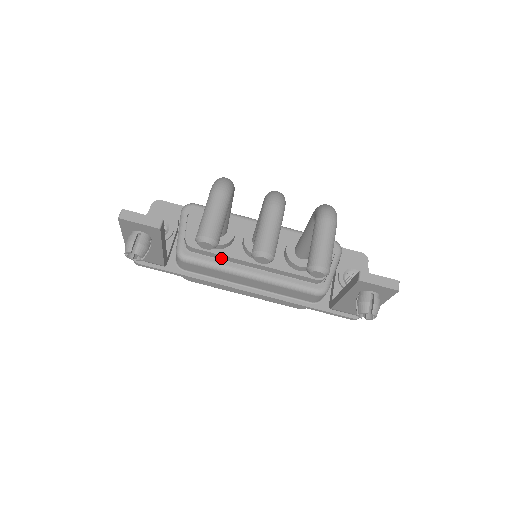
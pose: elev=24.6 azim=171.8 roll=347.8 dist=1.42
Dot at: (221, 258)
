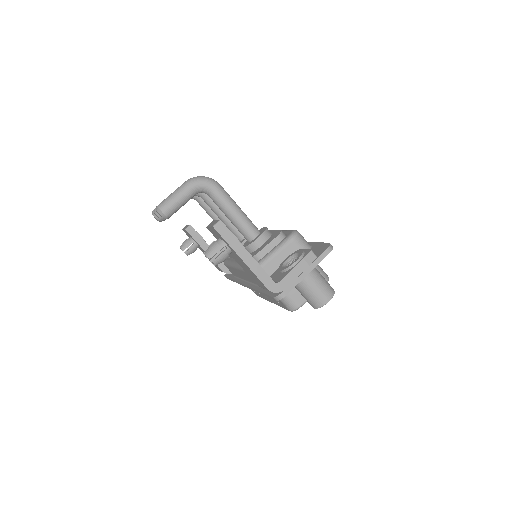
Dot at: occluded
